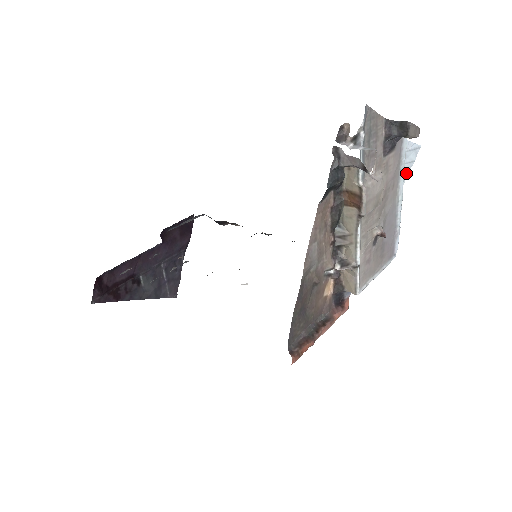
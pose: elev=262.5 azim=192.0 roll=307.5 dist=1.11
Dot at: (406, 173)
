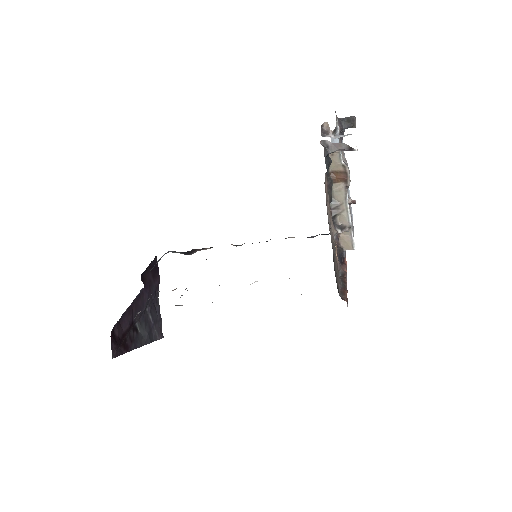
Dot at: occluded
